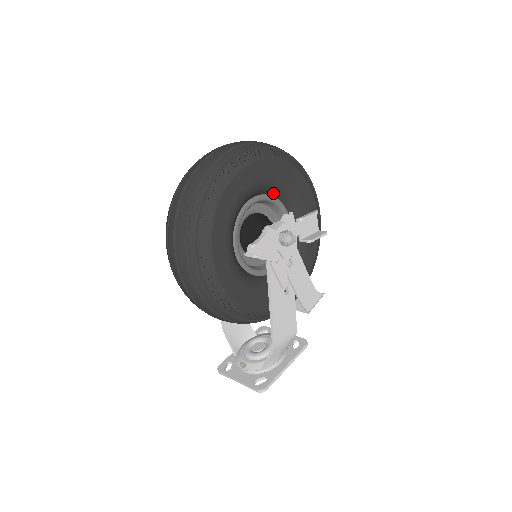
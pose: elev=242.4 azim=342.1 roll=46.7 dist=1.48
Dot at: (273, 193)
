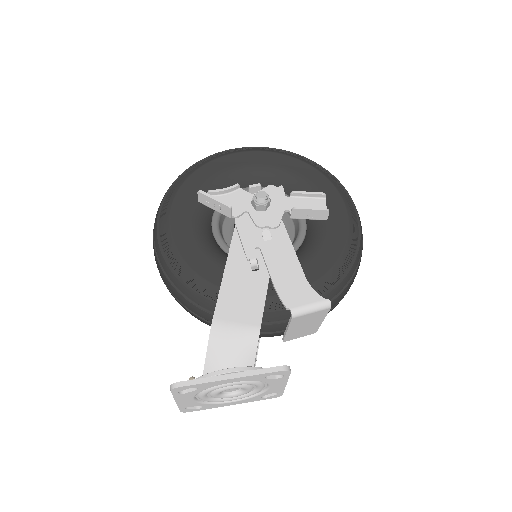
Dot at: occluded
